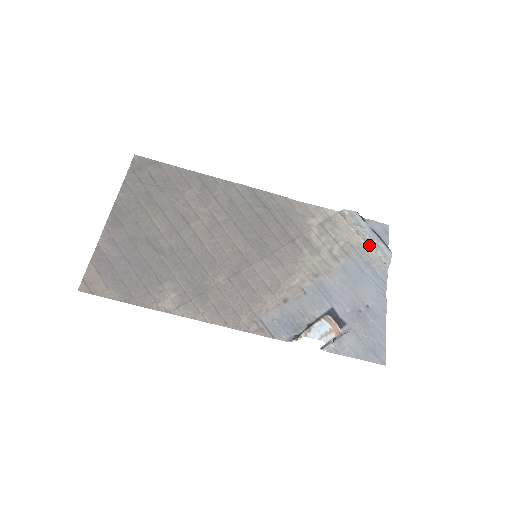
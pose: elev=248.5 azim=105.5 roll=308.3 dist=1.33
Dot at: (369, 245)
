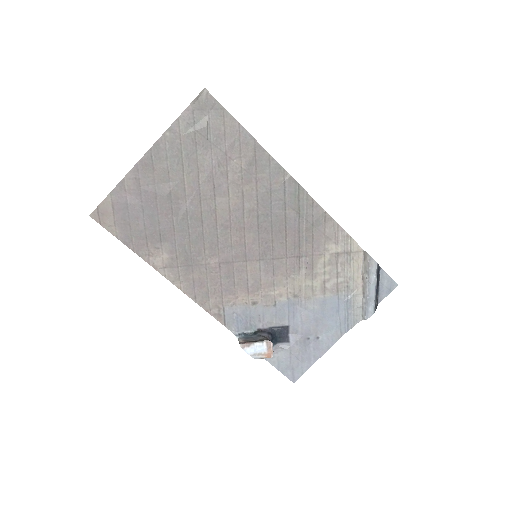
Dot at: (363, 294)
